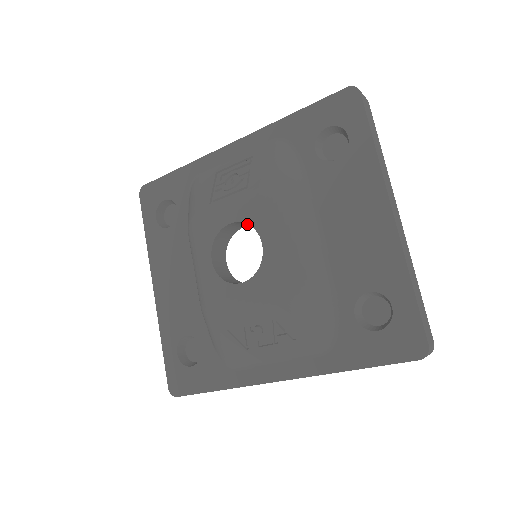
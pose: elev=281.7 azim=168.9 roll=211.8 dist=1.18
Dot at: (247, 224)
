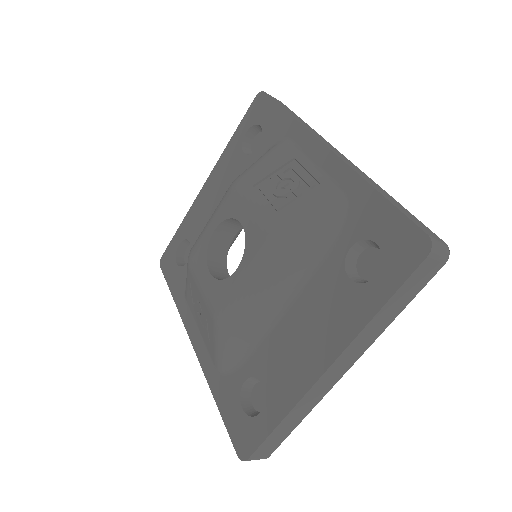
Dot at: occluded
